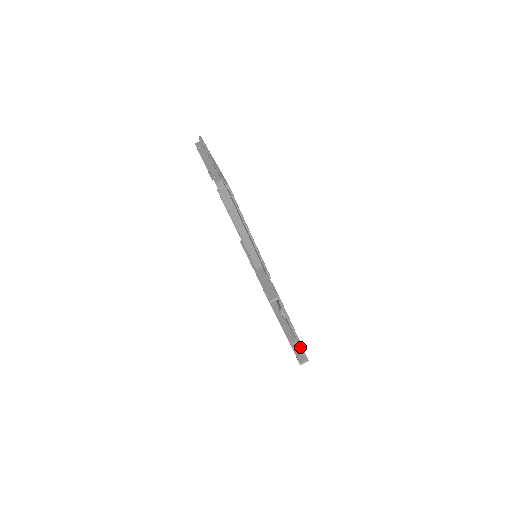
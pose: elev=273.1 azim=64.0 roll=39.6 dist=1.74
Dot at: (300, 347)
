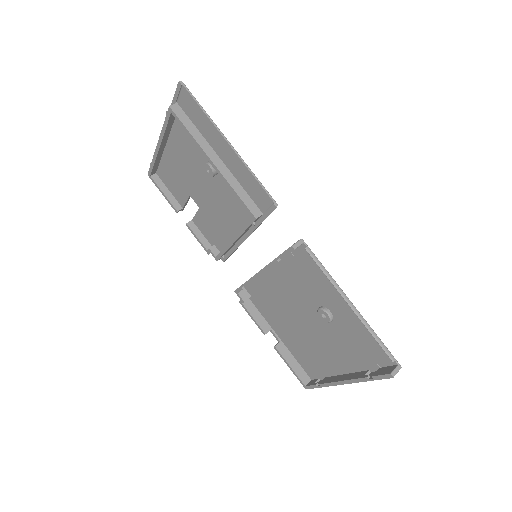
Dot at: (374, 336)
